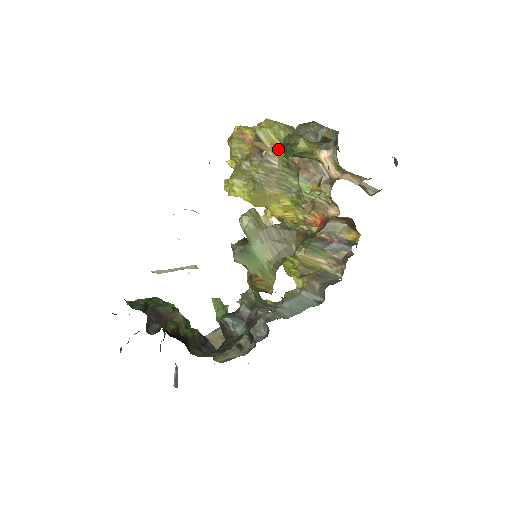
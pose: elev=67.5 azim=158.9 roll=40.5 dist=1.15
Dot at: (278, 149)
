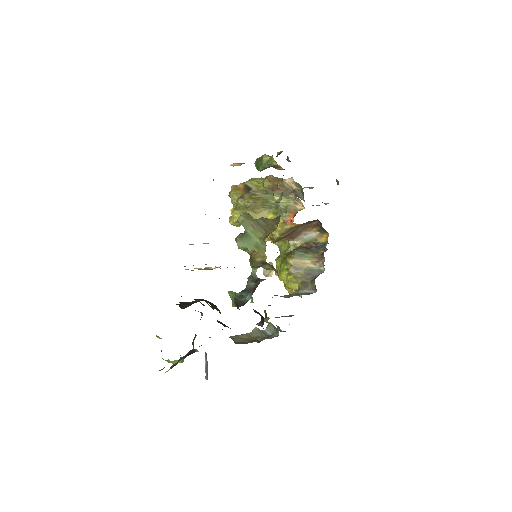
Dot at: (260, 188)
